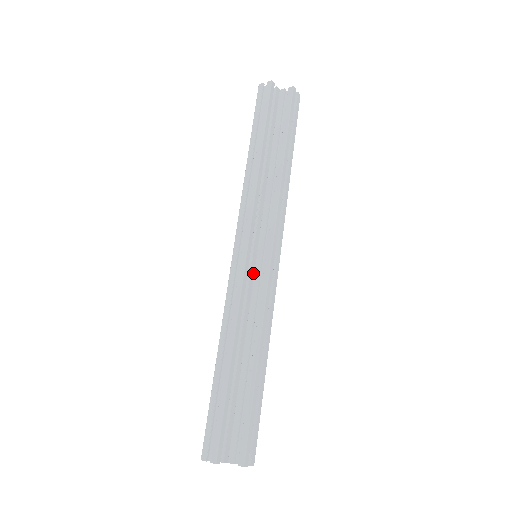
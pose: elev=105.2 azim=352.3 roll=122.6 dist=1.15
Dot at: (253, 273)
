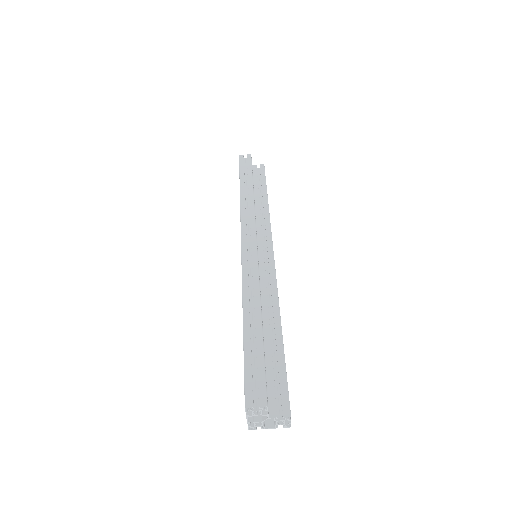
Dot at: occluded
